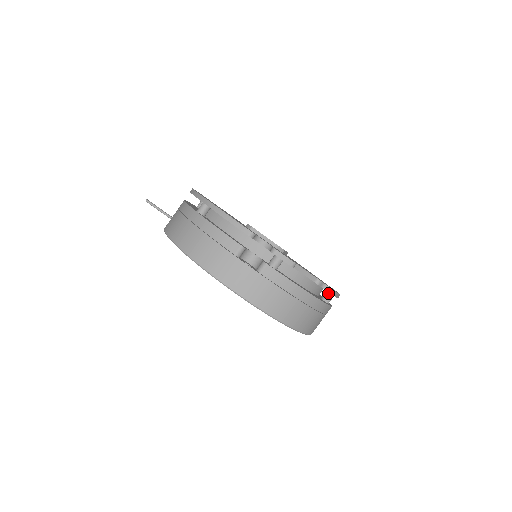
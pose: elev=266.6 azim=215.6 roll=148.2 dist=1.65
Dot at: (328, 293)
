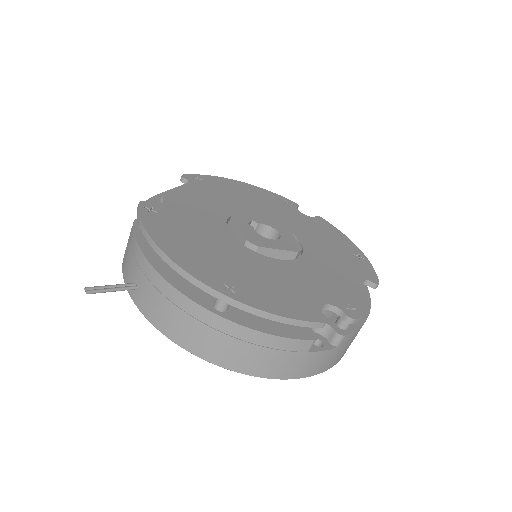
Dot at: occluded
